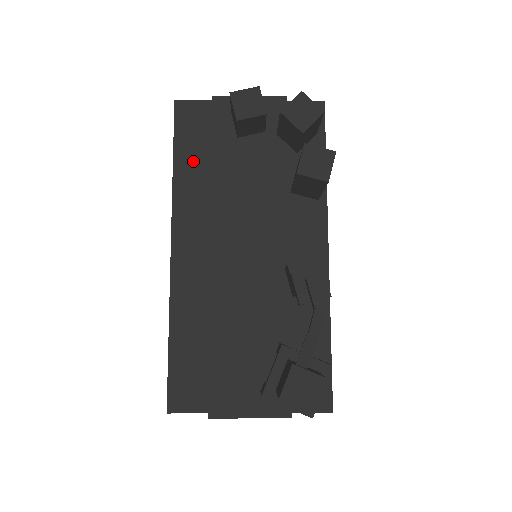
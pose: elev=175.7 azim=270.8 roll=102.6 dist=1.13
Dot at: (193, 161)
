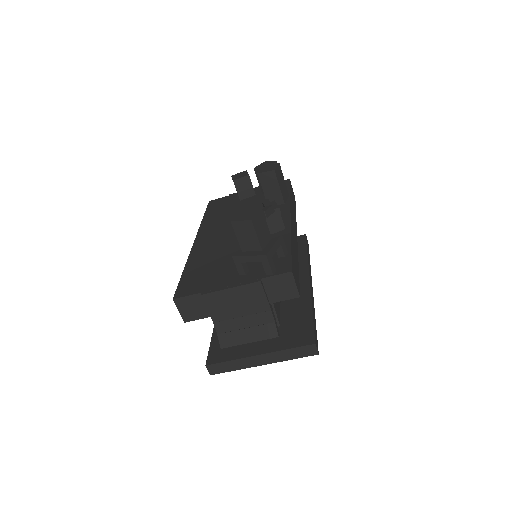
Dot at: (214, 213)
